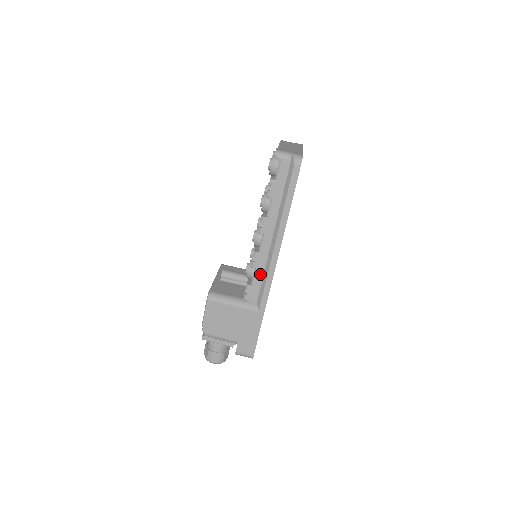
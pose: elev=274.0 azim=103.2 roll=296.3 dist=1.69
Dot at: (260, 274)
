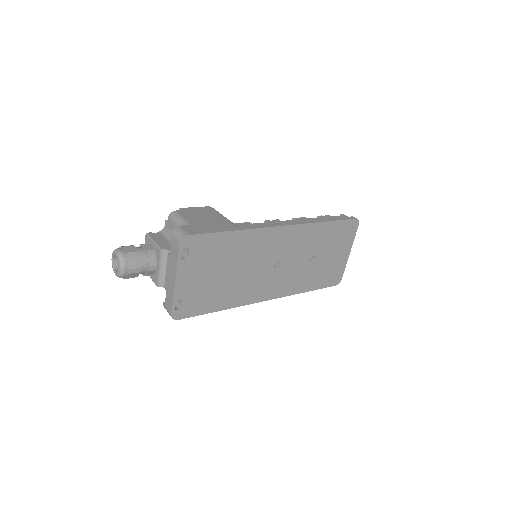
Dot at: occluded
